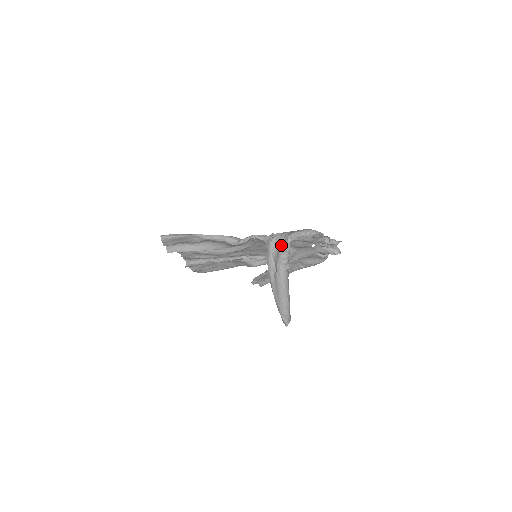
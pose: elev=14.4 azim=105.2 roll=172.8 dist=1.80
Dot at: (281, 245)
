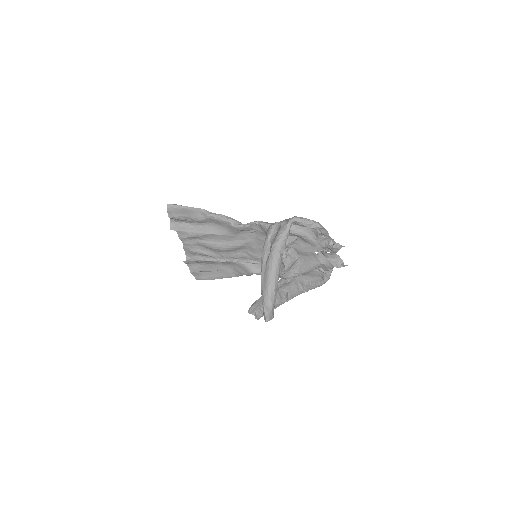
Dot at: (281, 227)
